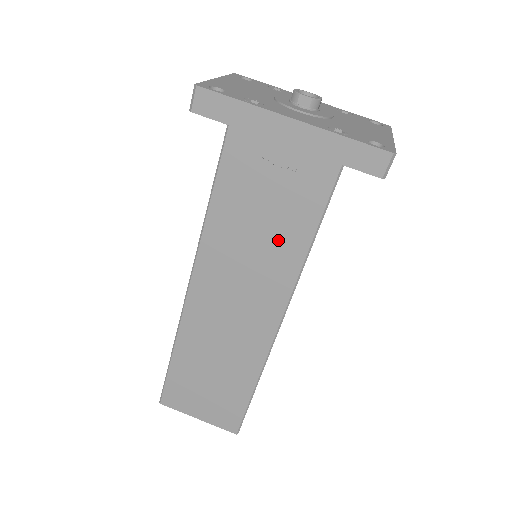
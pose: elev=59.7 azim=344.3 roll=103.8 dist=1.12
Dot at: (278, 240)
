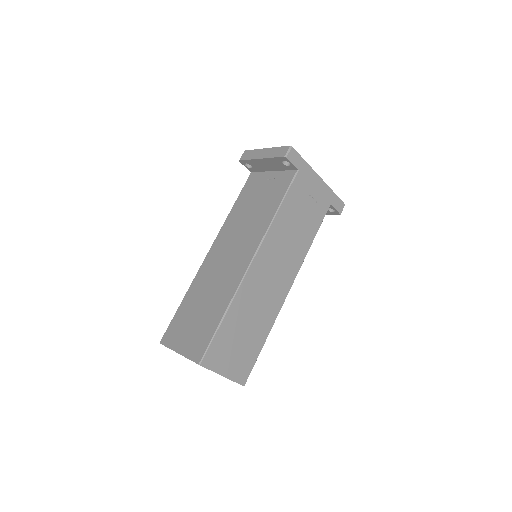
Dot at: (302, 236)
